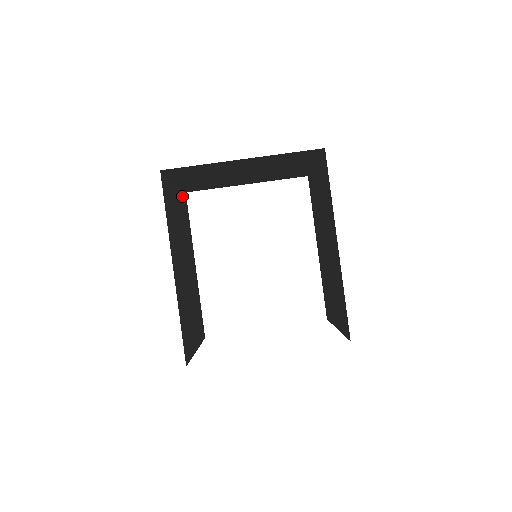
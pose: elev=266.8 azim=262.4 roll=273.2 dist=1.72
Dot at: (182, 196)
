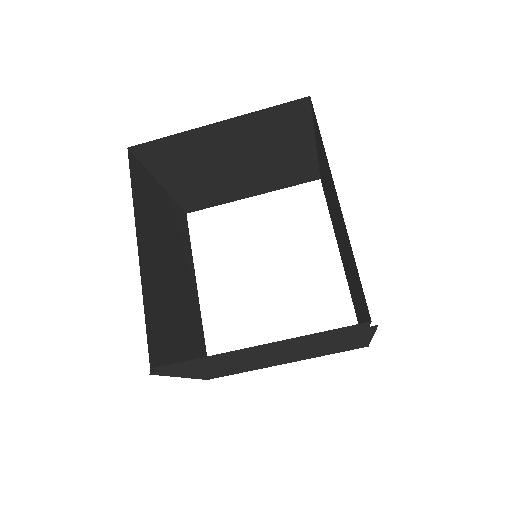
Dot at: (177, 210)
